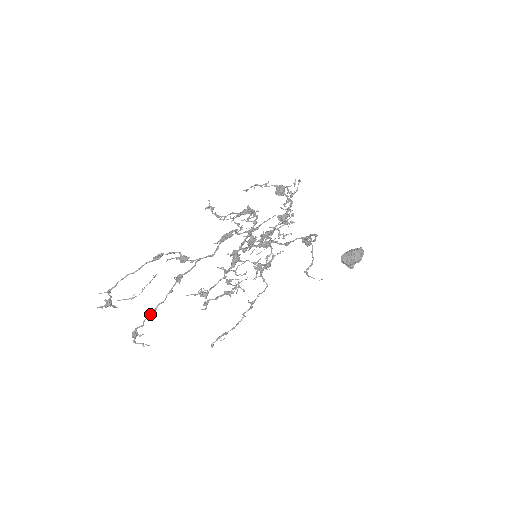
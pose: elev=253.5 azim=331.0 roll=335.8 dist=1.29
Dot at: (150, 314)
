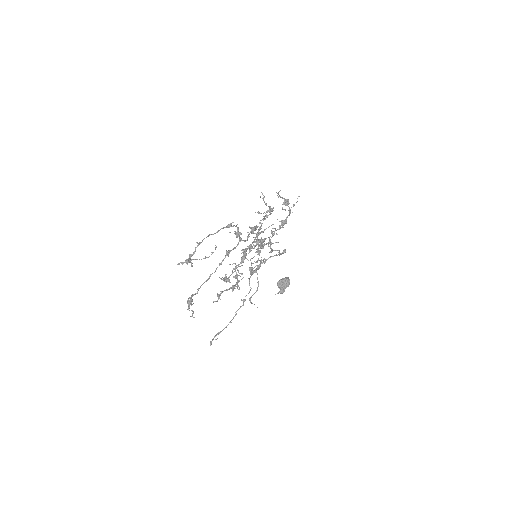
Dot at: occluded
